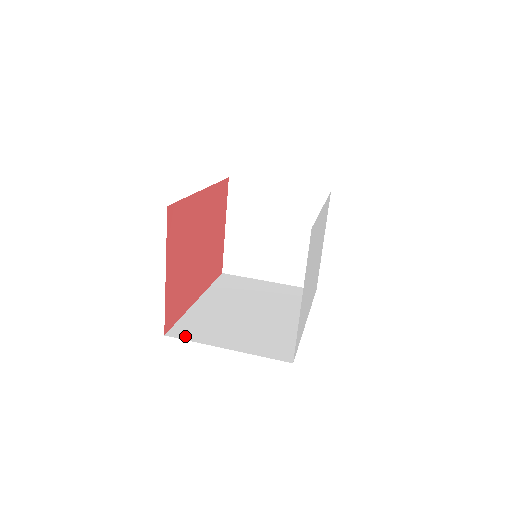
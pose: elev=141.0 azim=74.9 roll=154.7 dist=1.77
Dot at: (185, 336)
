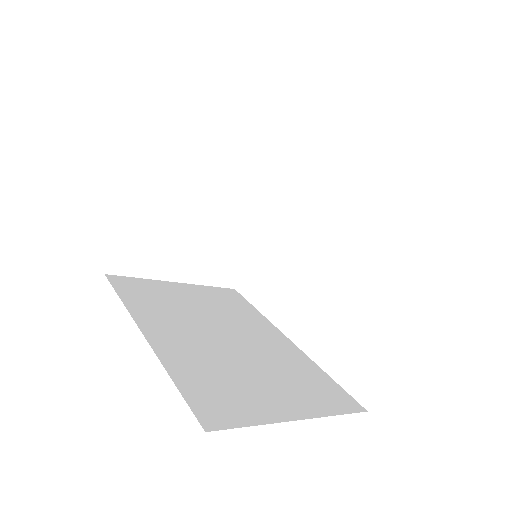
Dot at: (231, 419)
